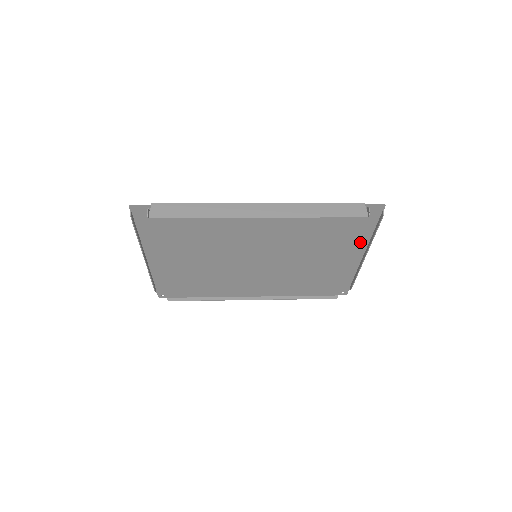
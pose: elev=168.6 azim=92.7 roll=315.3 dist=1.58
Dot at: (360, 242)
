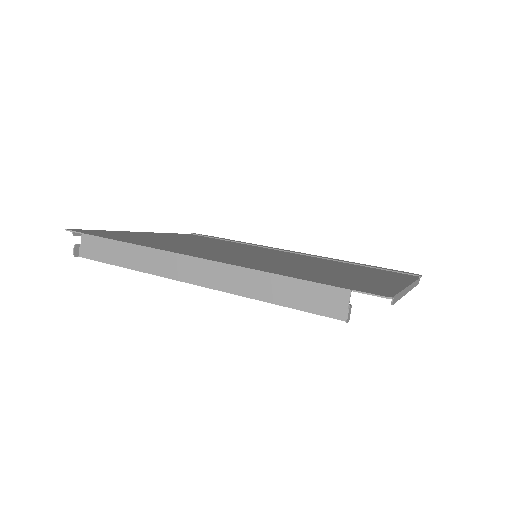
Dot at: occluded
